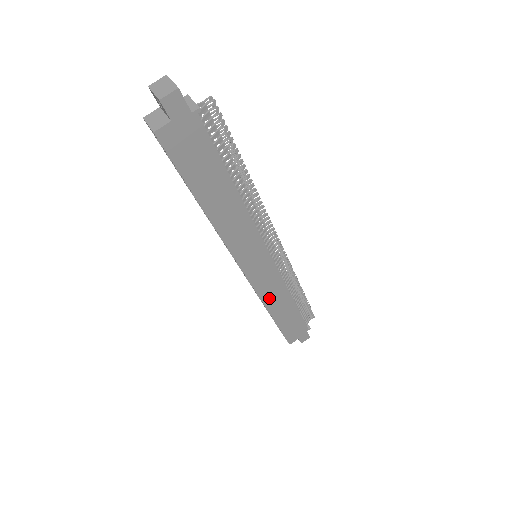
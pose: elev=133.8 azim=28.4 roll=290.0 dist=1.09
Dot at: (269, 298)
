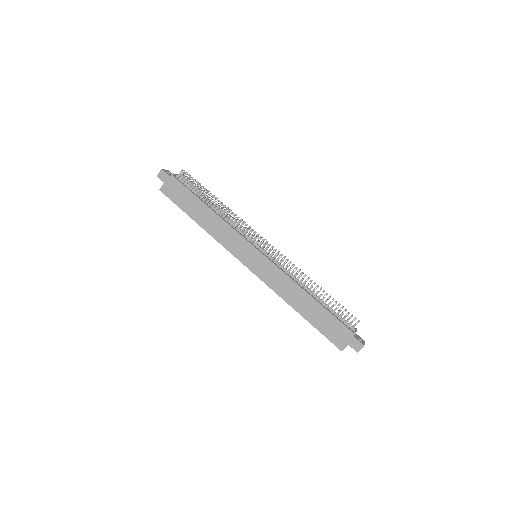
Dot at: (281, 290)
